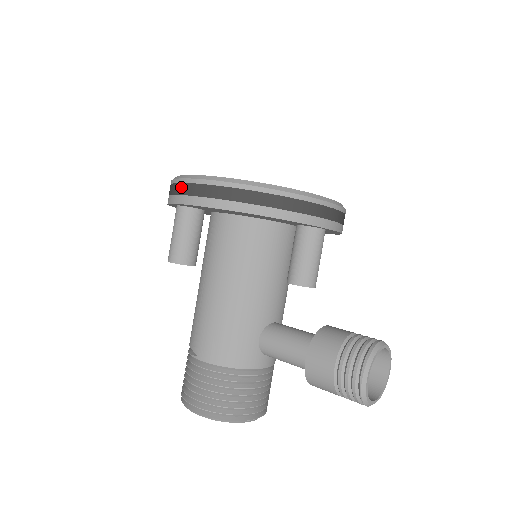
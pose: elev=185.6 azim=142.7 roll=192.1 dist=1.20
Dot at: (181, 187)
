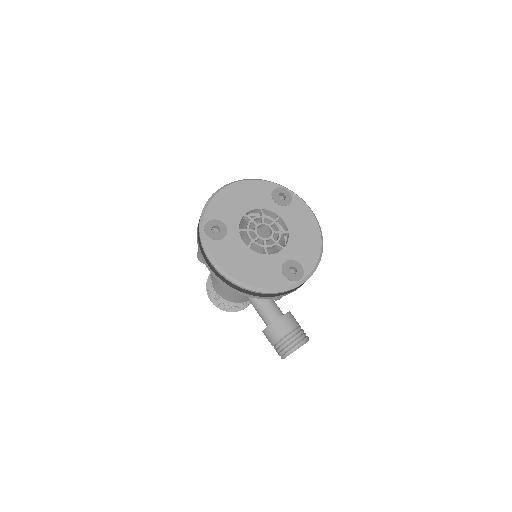
Dot at: (202, 251)
